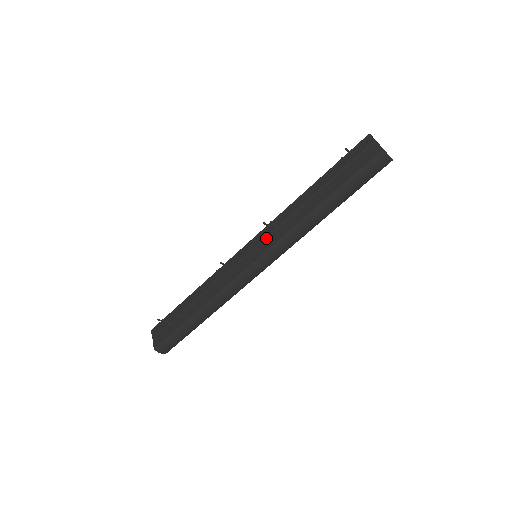
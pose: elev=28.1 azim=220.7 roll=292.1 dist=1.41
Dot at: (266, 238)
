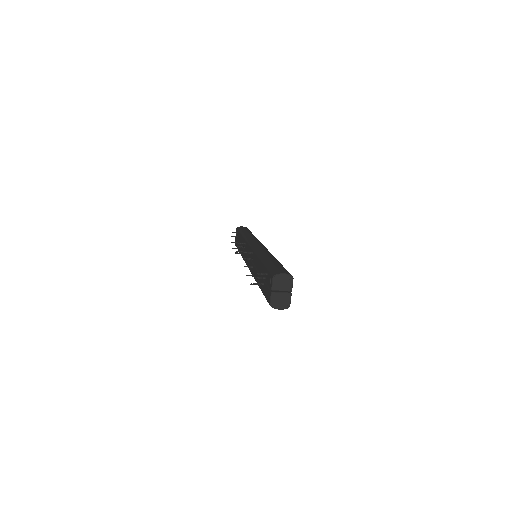
Dot at: occluded
